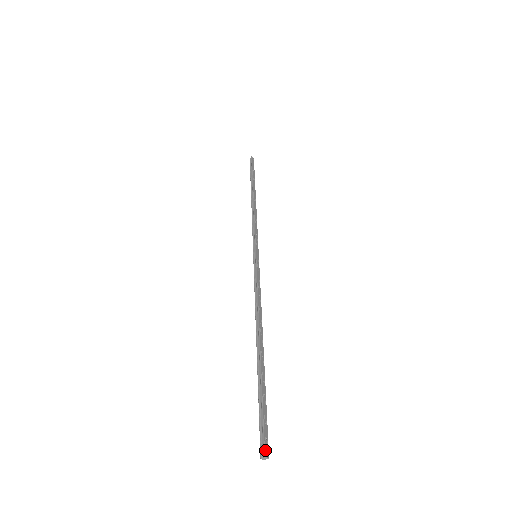
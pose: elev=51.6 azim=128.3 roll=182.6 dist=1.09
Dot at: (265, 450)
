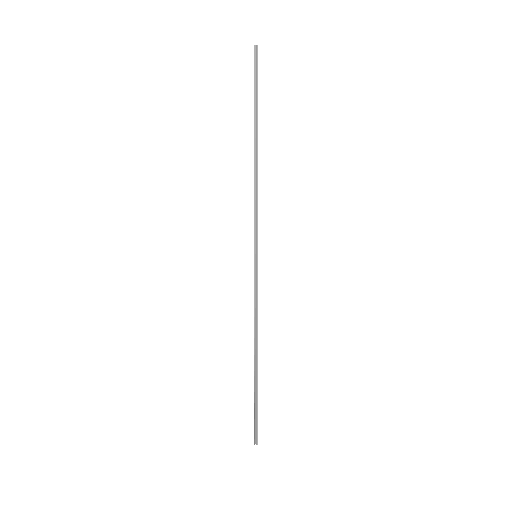
Dot at: occluded
